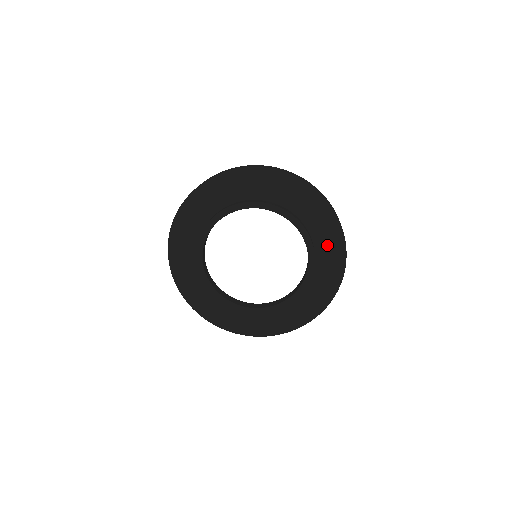
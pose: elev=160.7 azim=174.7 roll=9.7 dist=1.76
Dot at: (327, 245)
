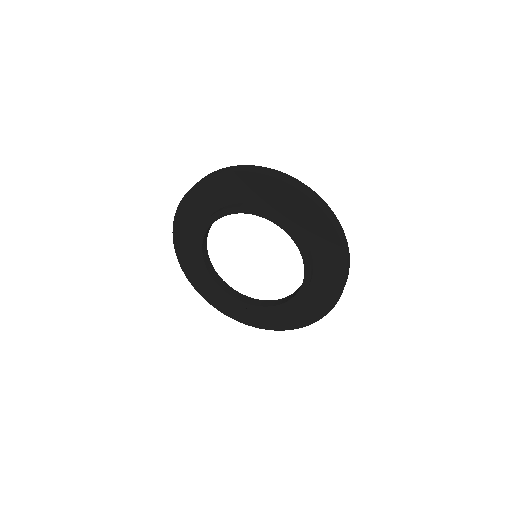
Dot at: (314, 229)
